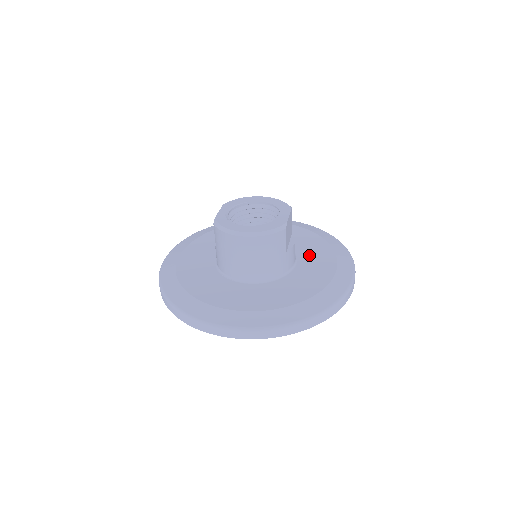
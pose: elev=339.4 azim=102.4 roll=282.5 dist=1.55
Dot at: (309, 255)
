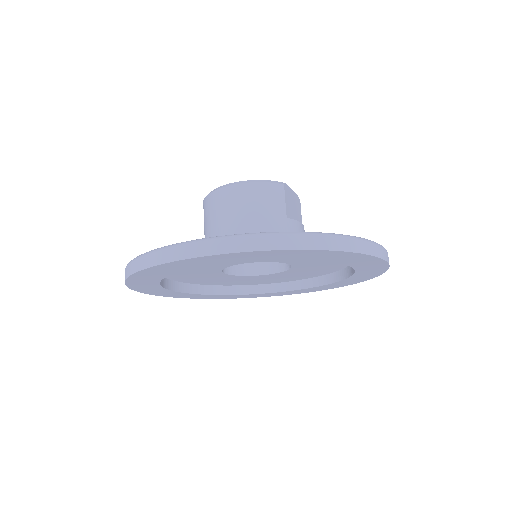
Dot at: occluded
